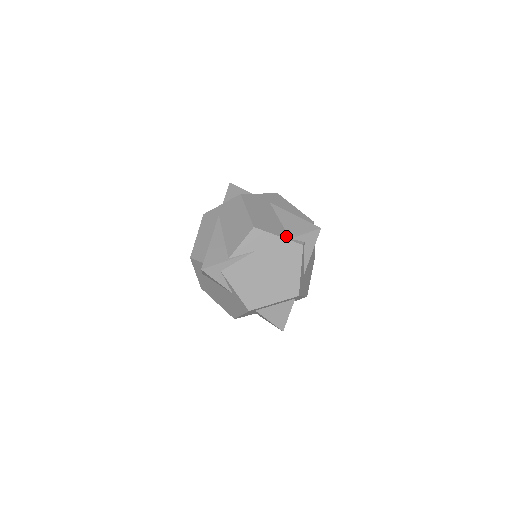
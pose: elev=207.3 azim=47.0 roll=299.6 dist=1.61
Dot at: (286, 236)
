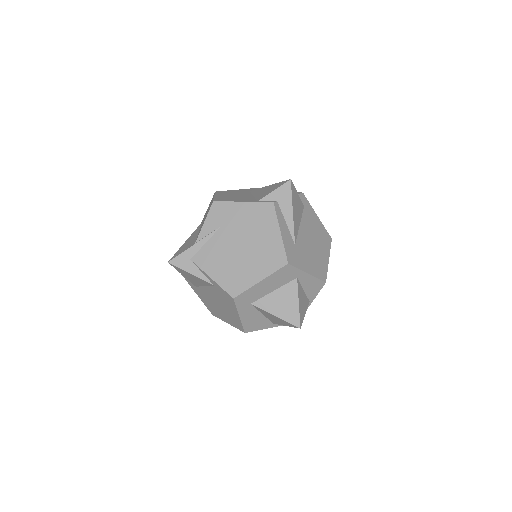
Dot at: (253, 201)
